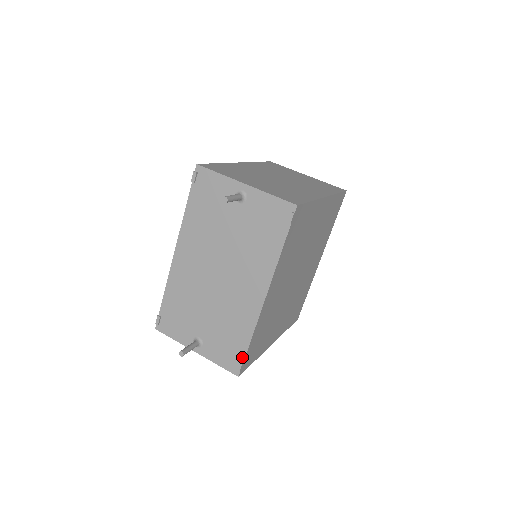
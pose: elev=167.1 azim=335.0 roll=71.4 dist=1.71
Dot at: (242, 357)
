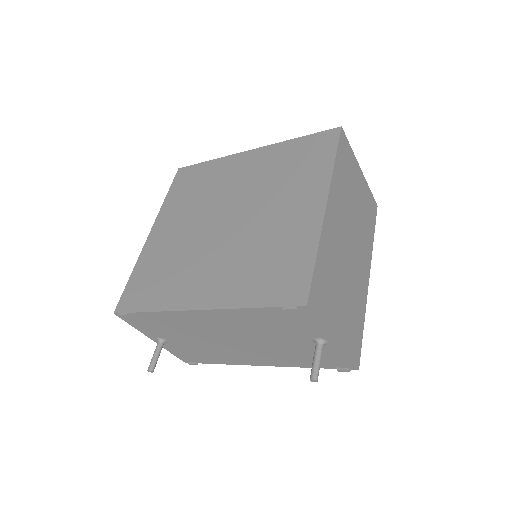
Dot at: (201, 362)
